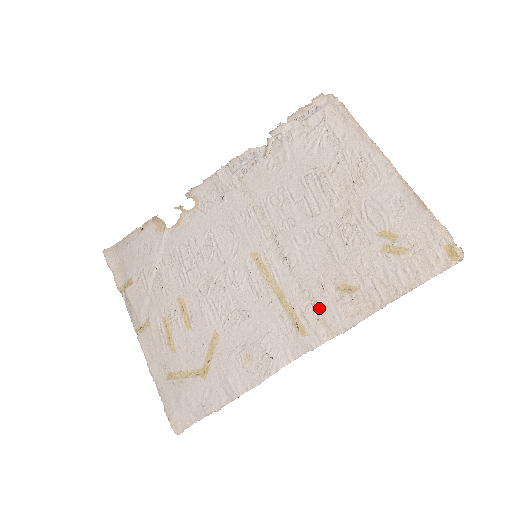
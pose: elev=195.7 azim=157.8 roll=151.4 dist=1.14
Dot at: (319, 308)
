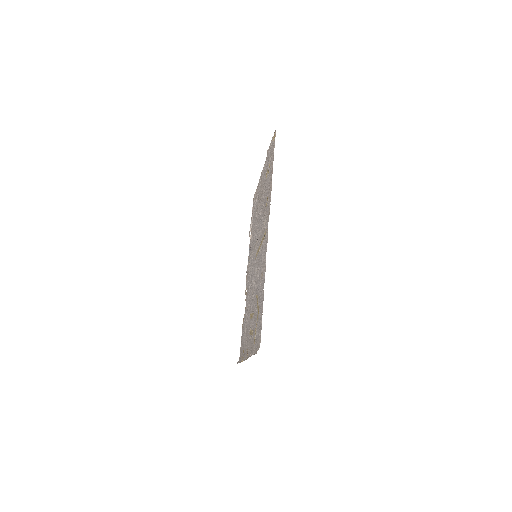
Dot at: (266, 219)
